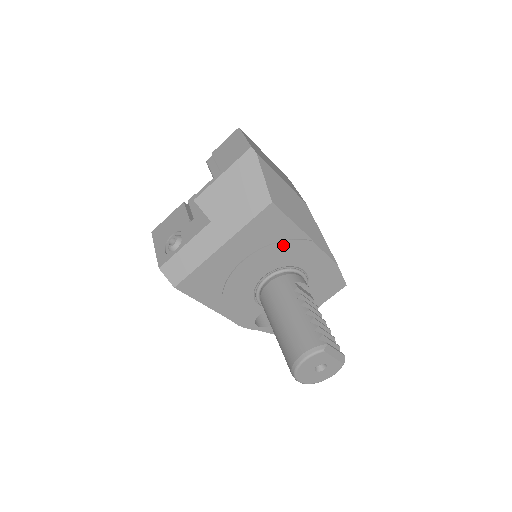
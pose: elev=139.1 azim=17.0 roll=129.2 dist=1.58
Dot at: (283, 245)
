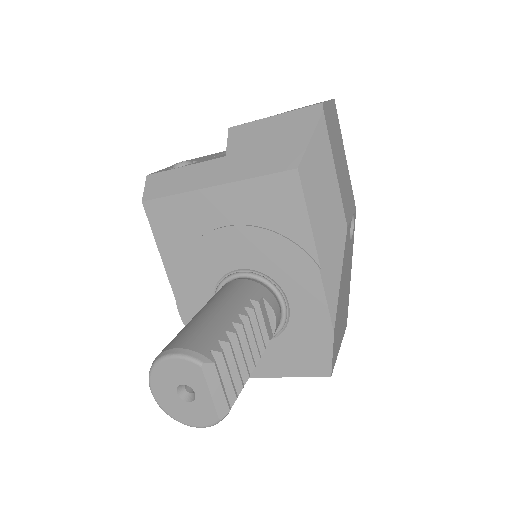
Dot at: (281, 242)
